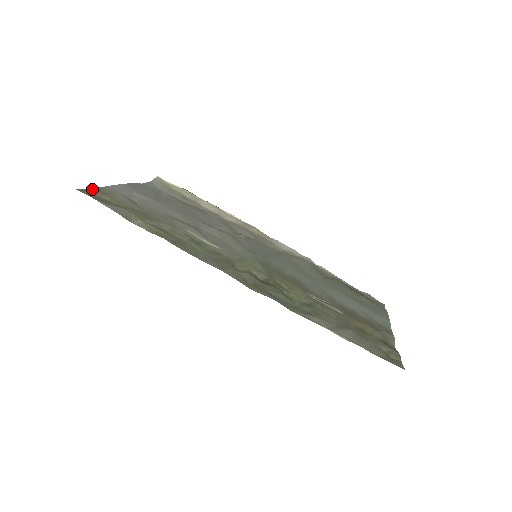
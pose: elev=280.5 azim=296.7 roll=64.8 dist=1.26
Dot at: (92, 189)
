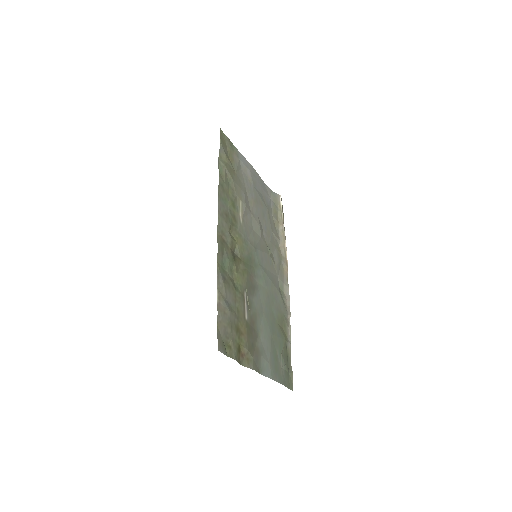
Dot at: (229, 140)
